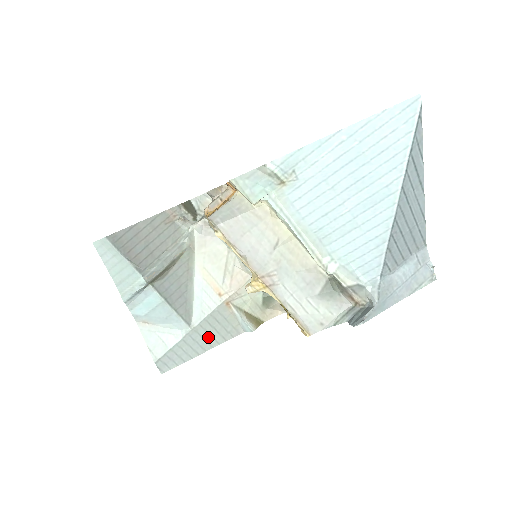
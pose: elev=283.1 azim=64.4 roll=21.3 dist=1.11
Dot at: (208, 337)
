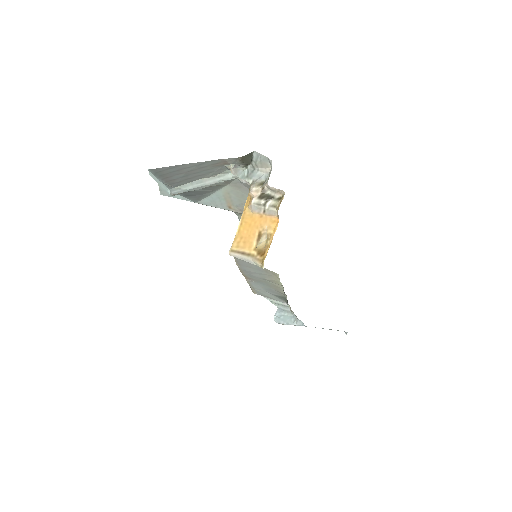
Dot at: occluded
